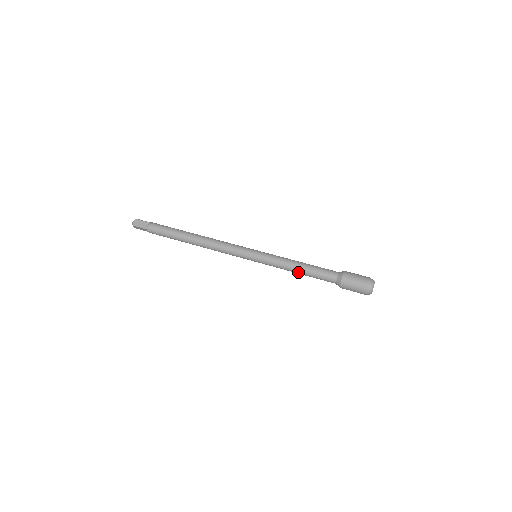
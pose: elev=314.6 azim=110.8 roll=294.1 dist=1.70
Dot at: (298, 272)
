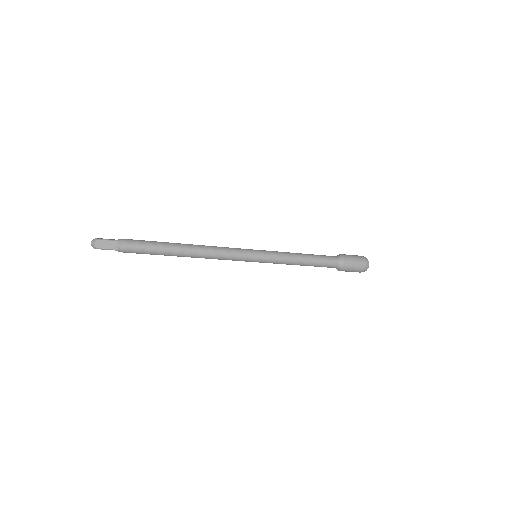
Dot at: (304, 258)
